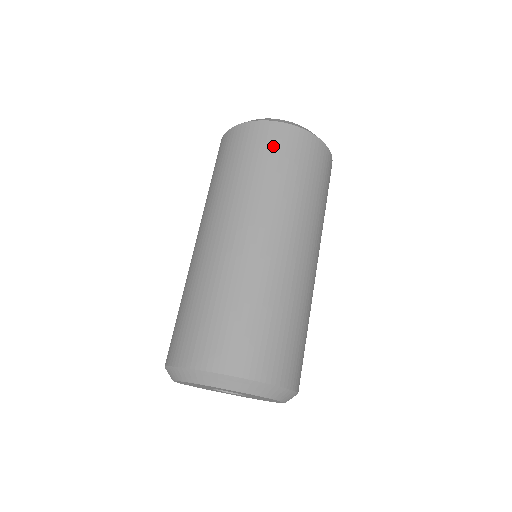
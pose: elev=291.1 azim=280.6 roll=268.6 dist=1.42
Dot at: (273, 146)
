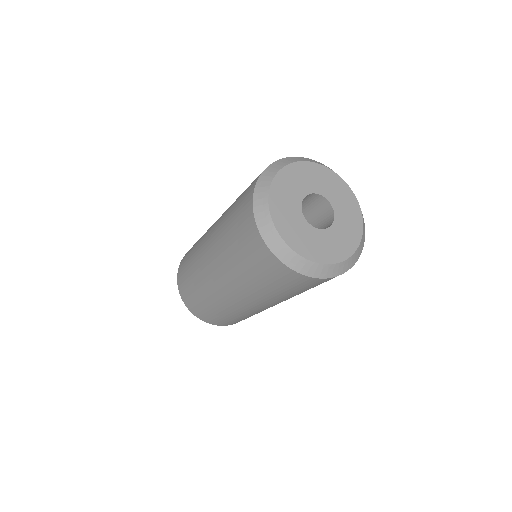
Dot at: occluded
